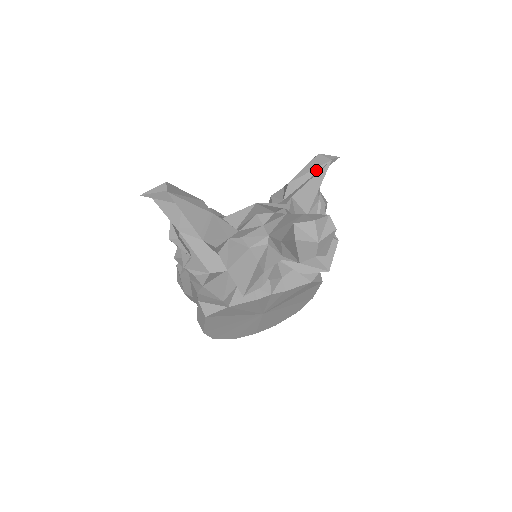
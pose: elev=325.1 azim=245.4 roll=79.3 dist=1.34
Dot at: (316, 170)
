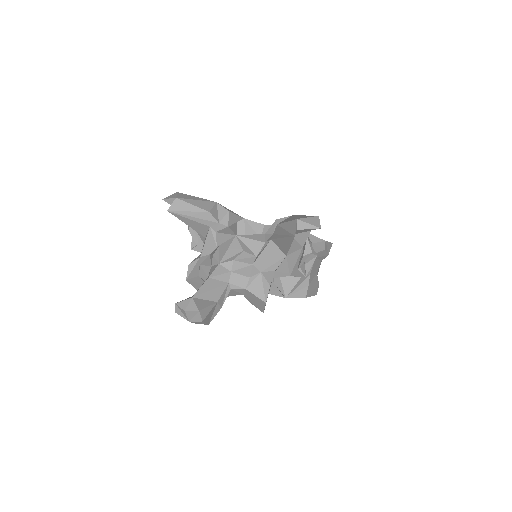
Dot at: (288, 233)
